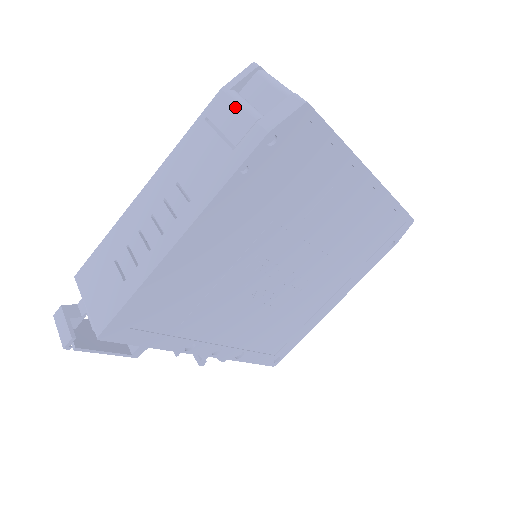
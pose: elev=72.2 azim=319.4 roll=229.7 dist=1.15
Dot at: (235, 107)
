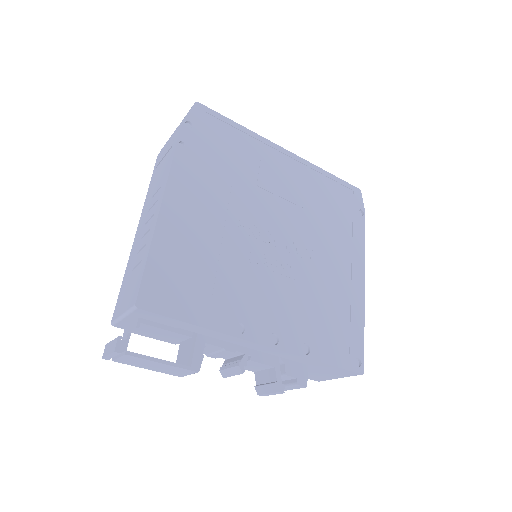
Dot at: (166, 144)
